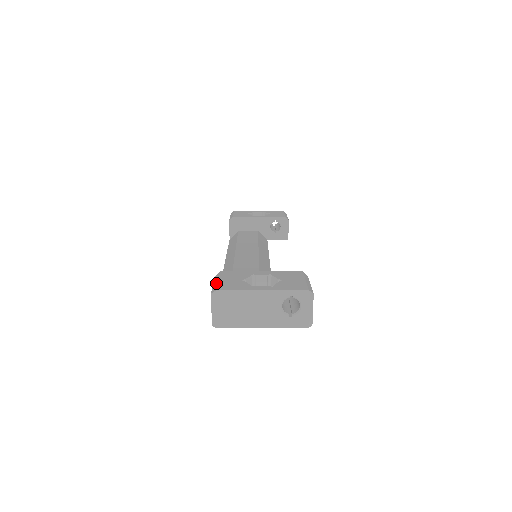
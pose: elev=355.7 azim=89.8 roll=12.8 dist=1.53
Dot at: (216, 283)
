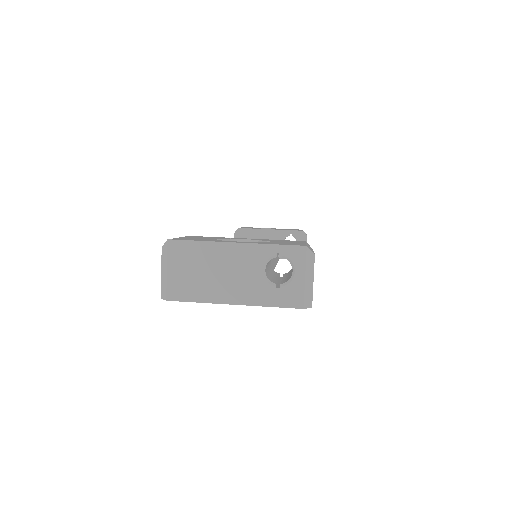
Dot at: occluded
